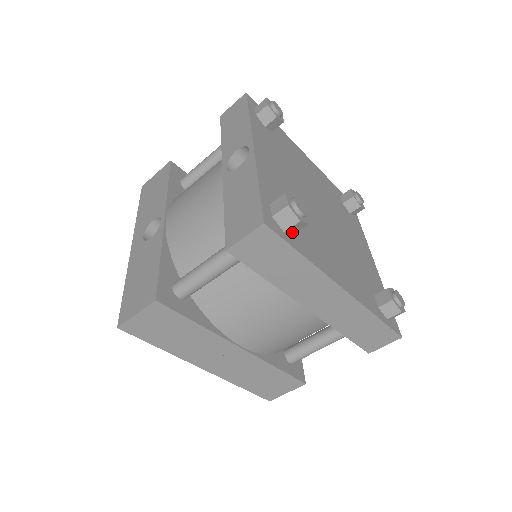
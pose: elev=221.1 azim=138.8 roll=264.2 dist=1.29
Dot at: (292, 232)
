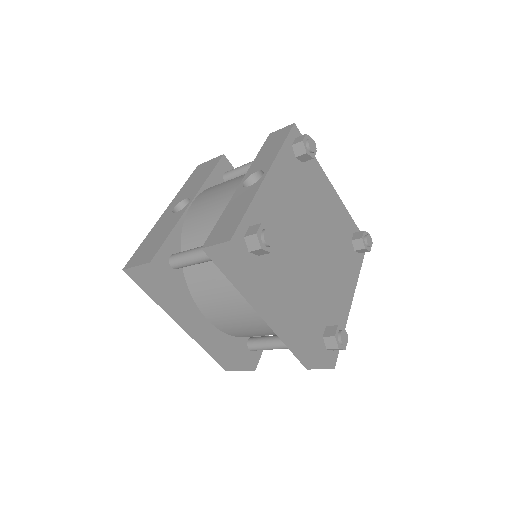
Dot at: (257, 254)
